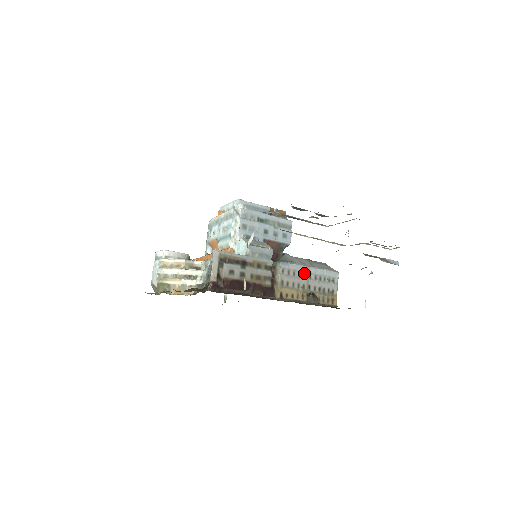
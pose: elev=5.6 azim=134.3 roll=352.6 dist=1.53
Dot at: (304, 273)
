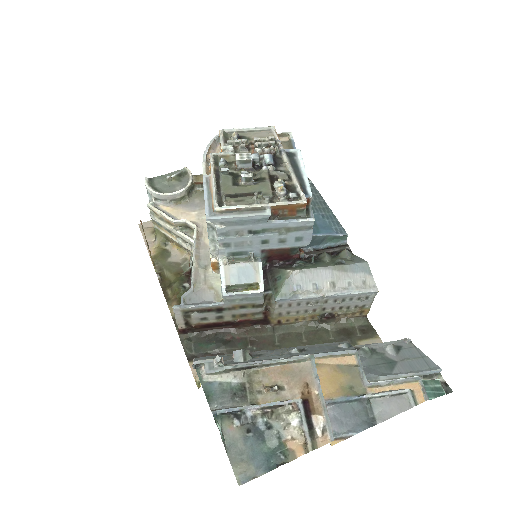
Dot at: (316, 300)
